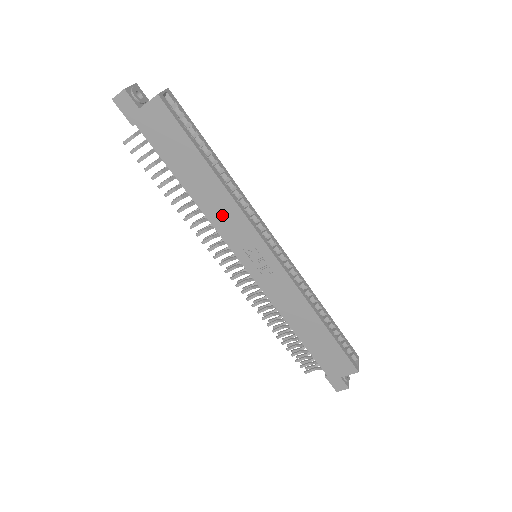
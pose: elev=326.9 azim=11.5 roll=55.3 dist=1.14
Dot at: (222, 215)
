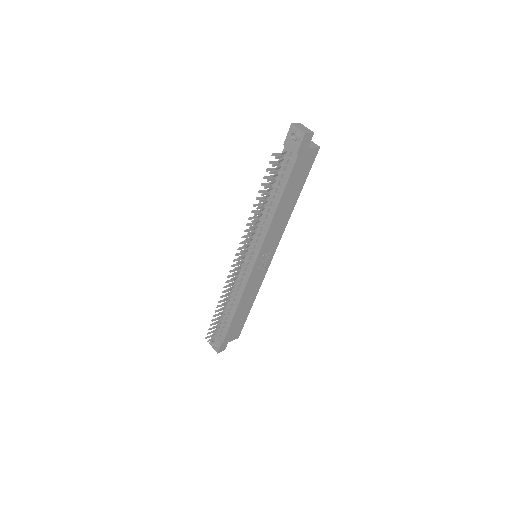
Dot at: (277, 228)
